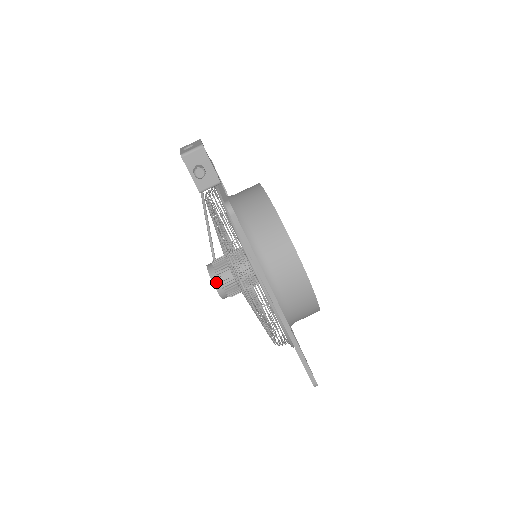
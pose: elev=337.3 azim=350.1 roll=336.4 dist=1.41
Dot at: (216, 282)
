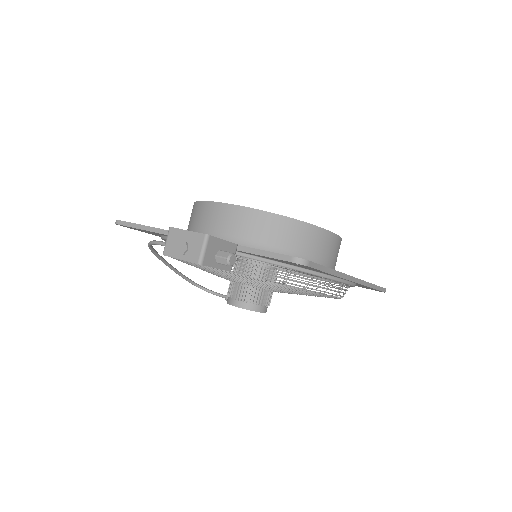
Dot at: (258, 308)
